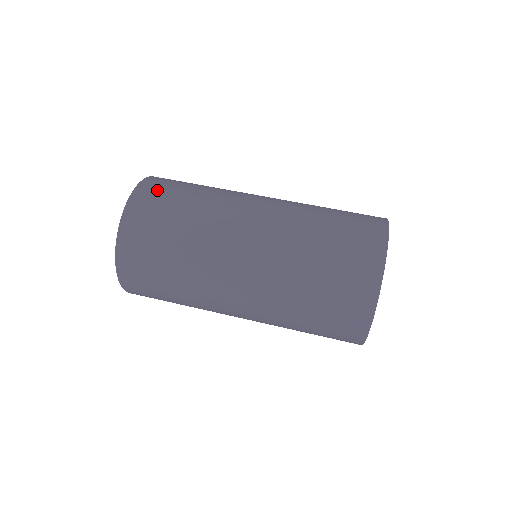
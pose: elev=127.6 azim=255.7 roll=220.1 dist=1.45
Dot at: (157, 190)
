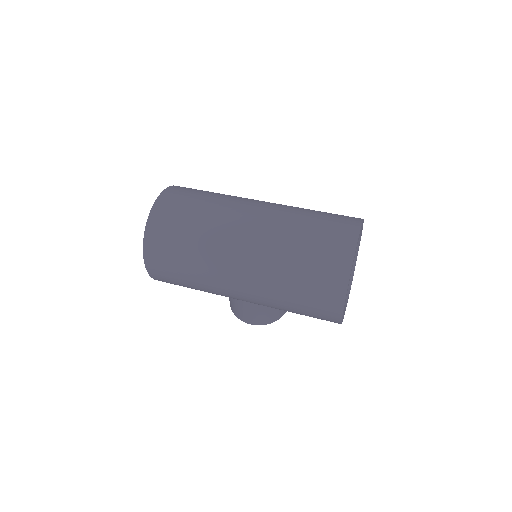
Dot at: occluded
